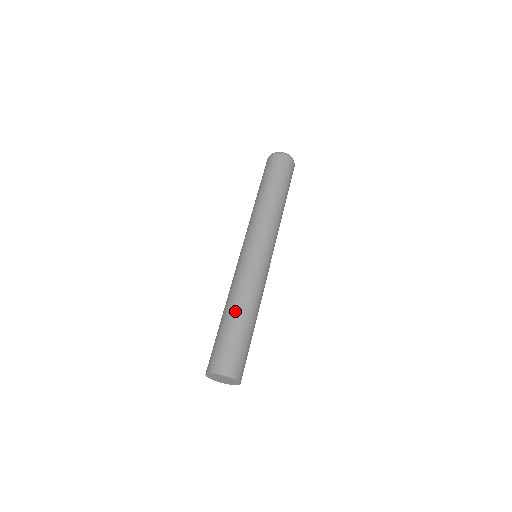
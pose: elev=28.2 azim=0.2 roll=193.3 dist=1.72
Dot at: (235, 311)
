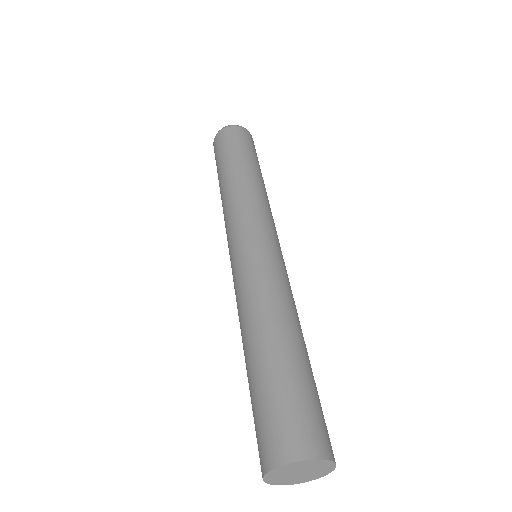
Dot at: (245, 351)
